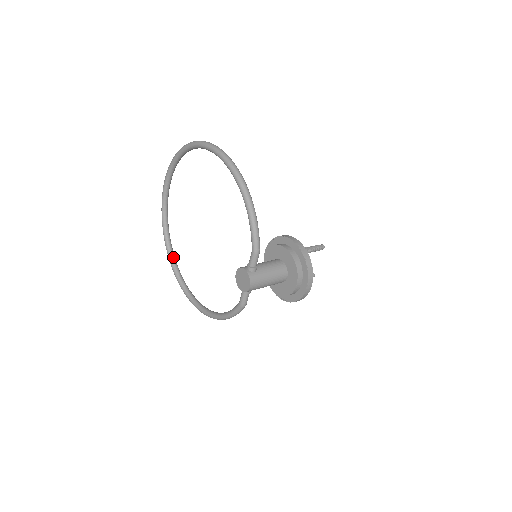
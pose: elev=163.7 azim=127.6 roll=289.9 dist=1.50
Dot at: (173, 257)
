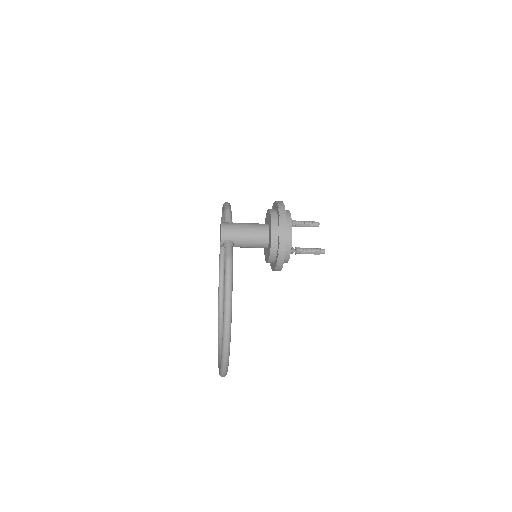
Dot at: occluded
